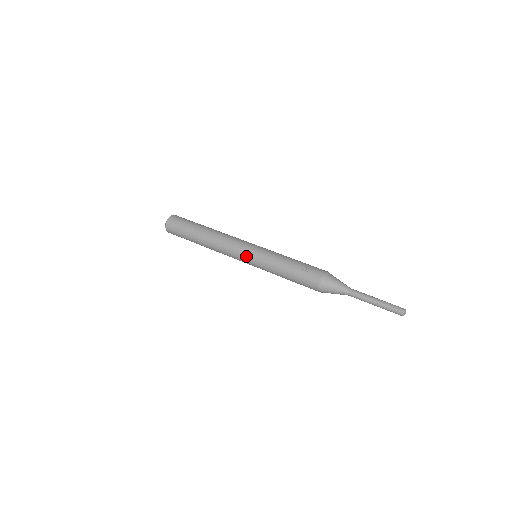
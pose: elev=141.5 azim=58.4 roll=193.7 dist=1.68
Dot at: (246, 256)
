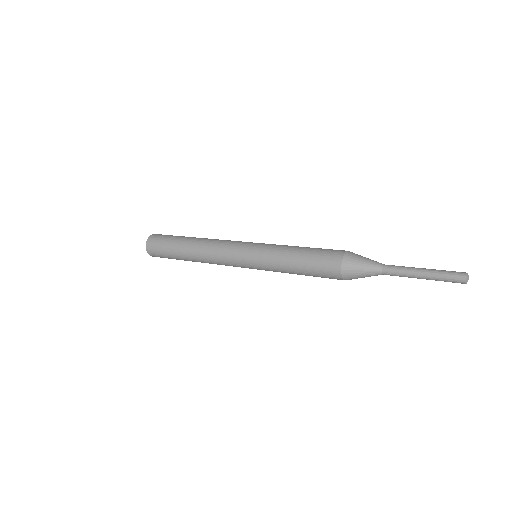
Dot at: (247, 244)
